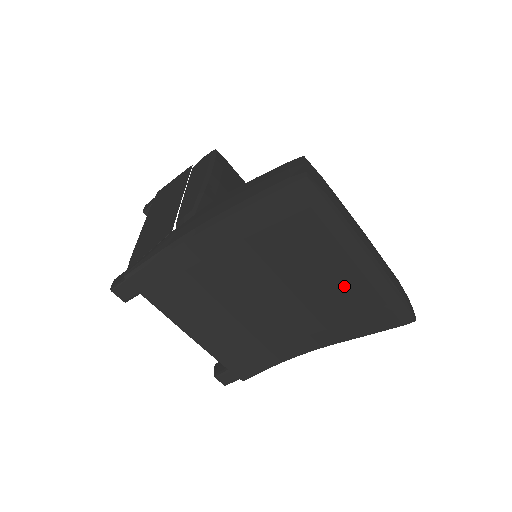
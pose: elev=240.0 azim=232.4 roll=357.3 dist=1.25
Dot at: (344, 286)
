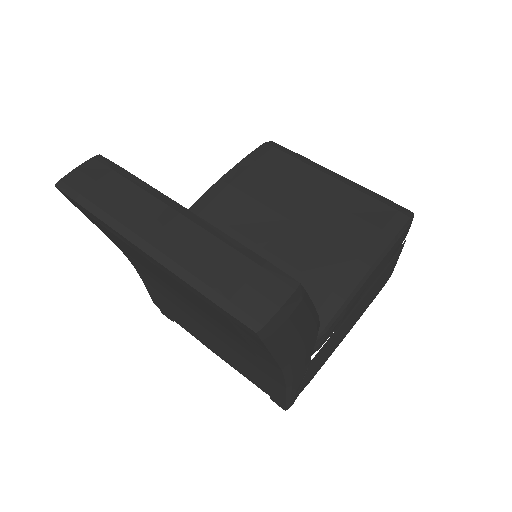
Dot at: (183, 289)
